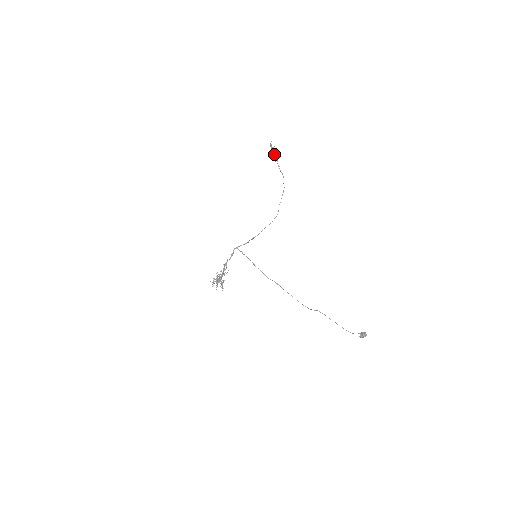
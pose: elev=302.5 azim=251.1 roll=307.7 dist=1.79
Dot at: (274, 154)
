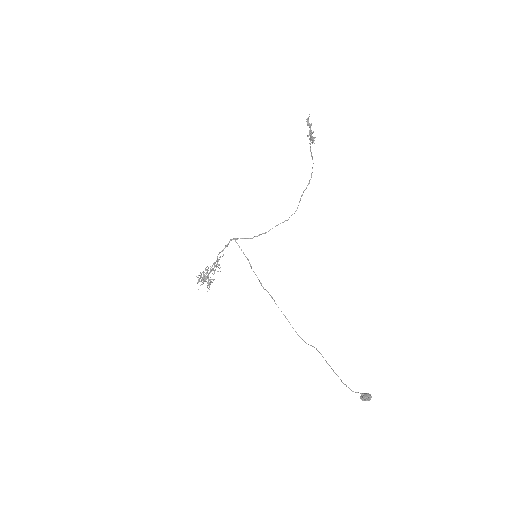
Dot at: (309, 133)
